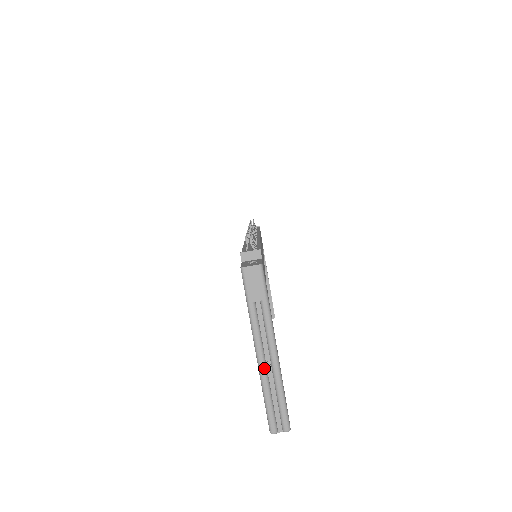
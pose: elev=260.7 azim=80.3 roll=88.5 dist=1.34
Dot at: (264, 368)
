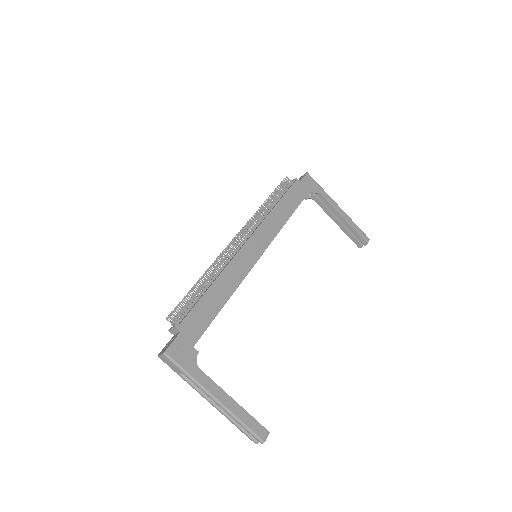
Dot at: (218, 409)
